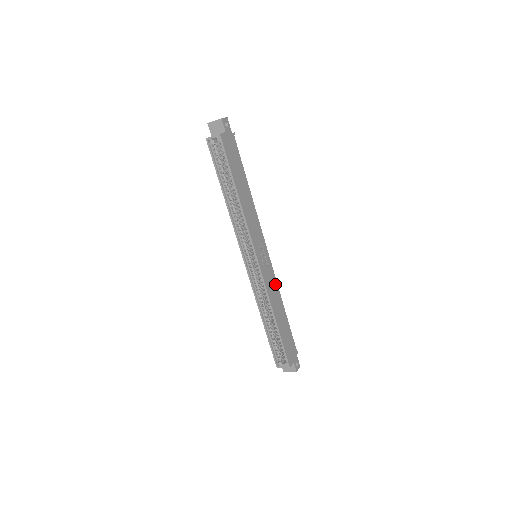
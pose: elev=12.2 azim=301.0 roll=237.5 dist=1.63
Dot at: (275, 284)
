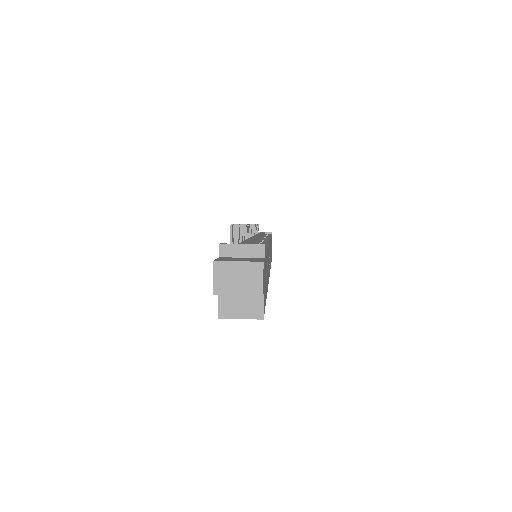
Dot at: occluded
